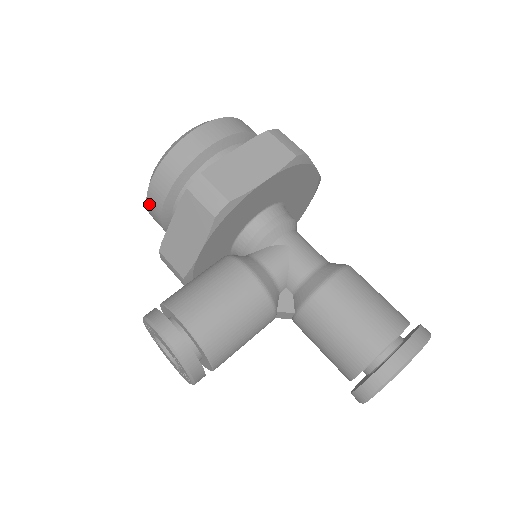
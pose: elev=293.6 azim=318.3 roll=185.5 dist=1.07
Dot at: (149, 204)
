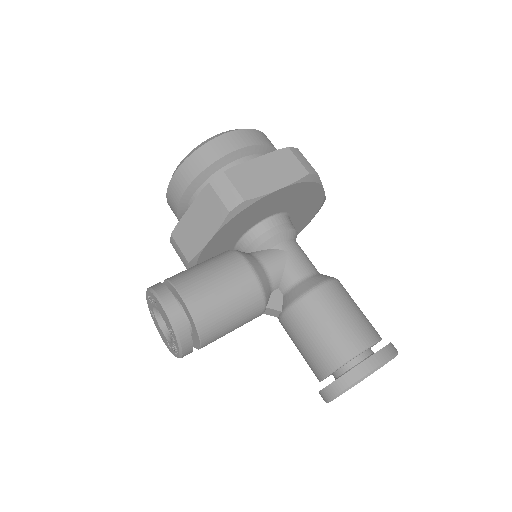
Dot at: (169, 192)
